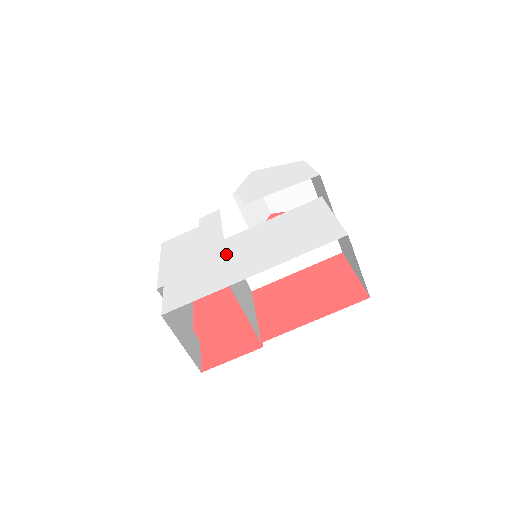
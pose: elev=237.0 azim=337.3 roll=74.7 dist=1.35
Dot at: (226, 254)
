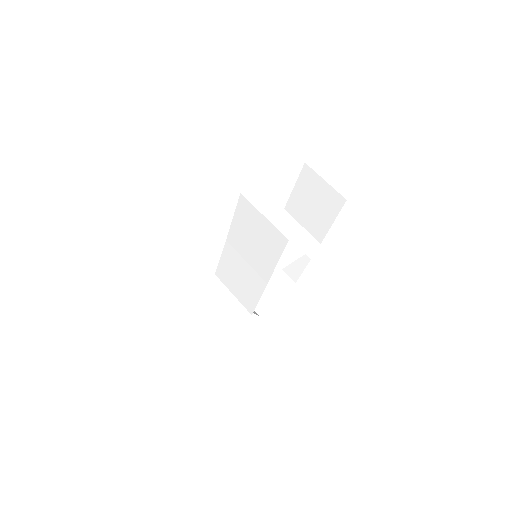
Dot at: (231, 224)
